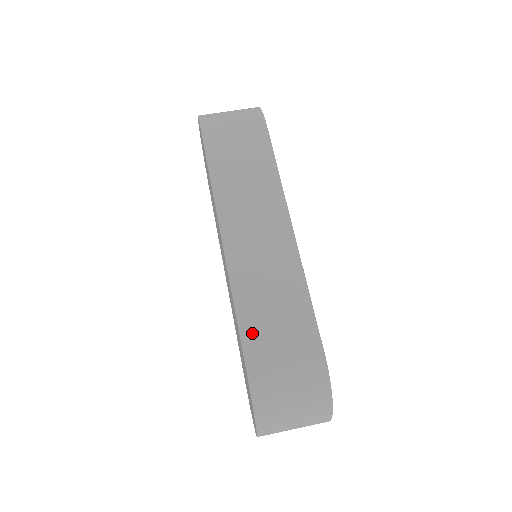
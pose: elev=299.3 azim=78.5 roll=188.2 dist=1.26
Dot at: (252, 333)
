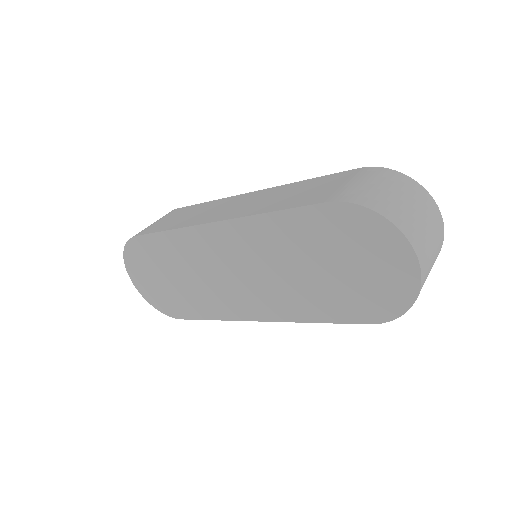
Dot at: (300, 202)
